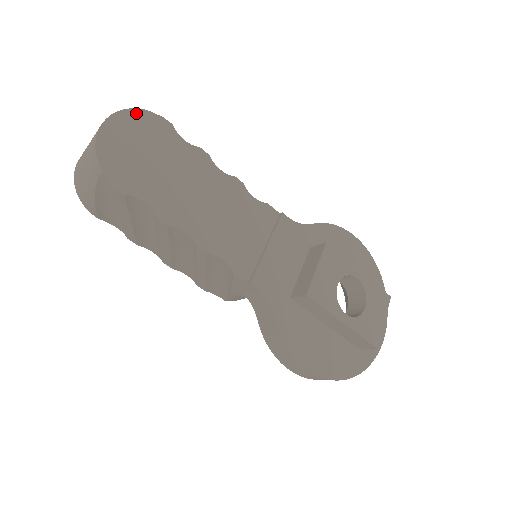
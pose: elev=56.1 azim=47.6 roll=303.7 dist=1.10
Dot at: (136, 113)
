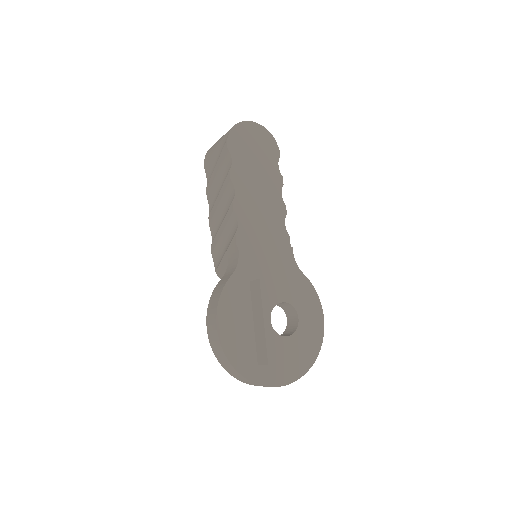
Dot at: (269, 135)
